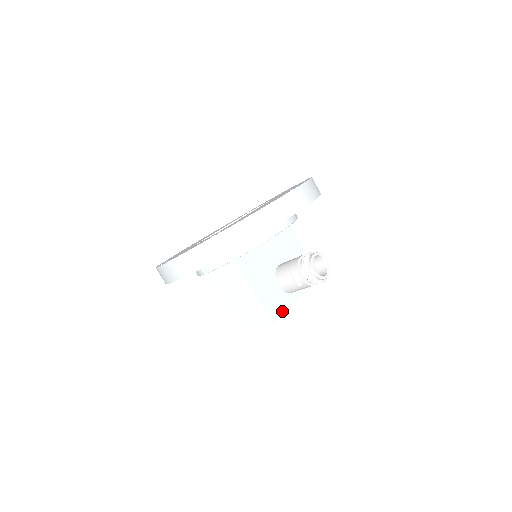
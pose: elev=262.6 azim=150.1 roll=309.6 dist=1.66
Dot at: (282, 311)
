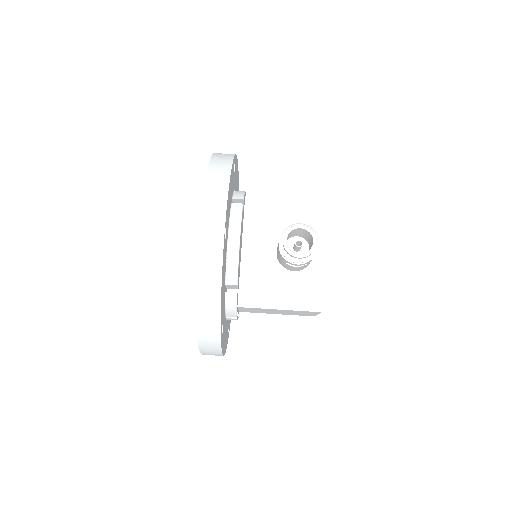
Dot at: (318, 288)
